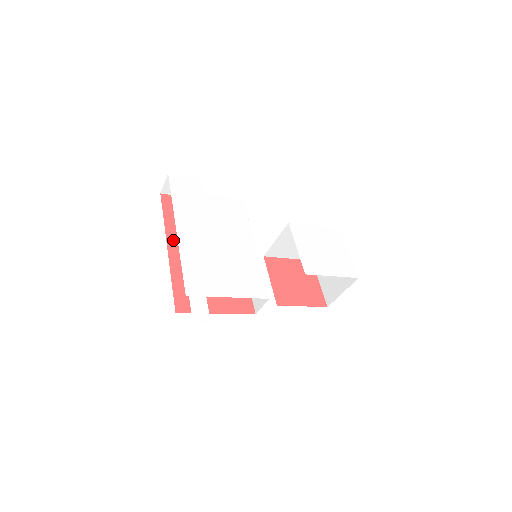
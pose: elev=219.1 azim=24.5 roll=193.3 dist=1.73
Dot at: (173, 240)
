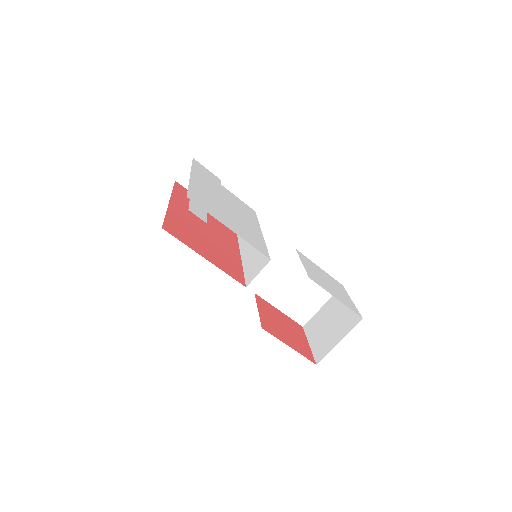
Dot at: (177, 202)
